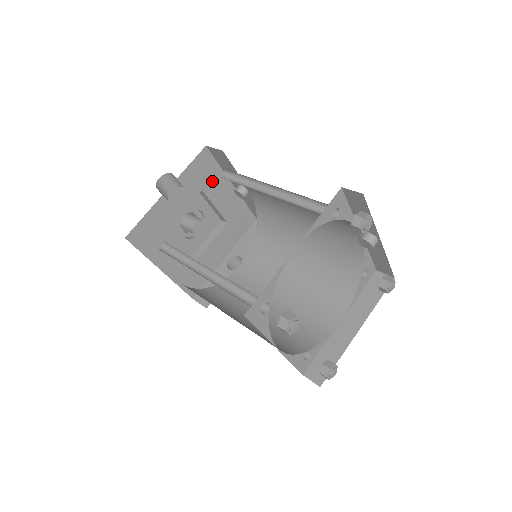
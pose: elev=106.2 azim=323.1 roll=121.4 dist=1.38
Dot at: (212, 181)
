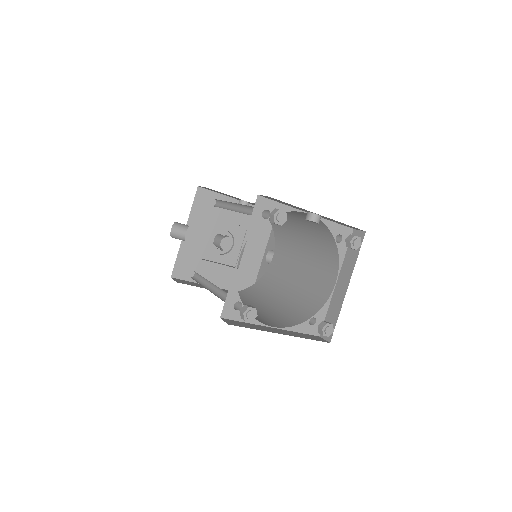
Dot at: (218, 207)
